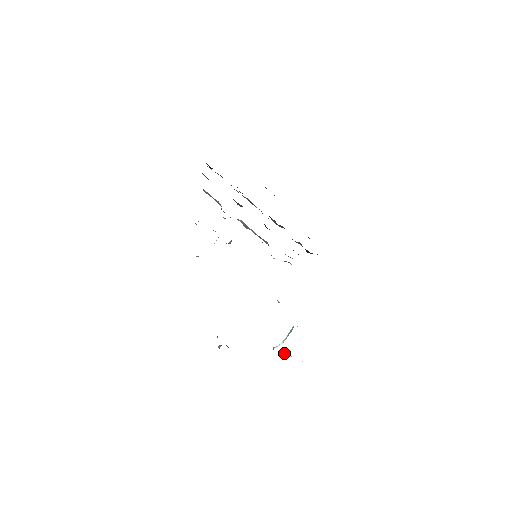
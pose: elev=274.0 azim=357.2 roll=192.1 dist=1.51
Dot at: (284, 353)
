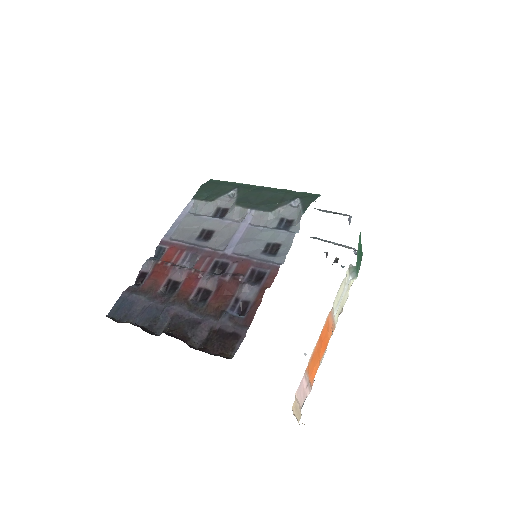
Dot at: (342, 311)
